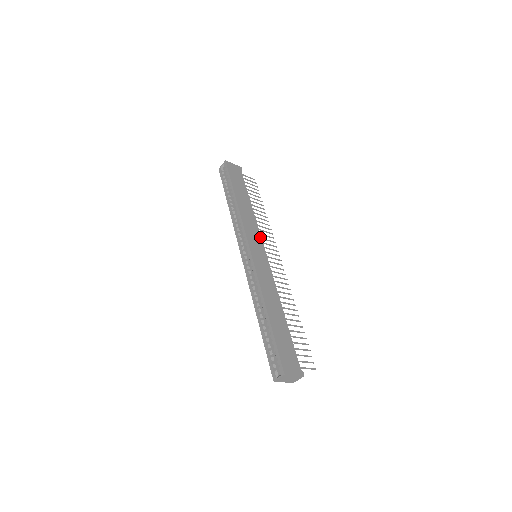
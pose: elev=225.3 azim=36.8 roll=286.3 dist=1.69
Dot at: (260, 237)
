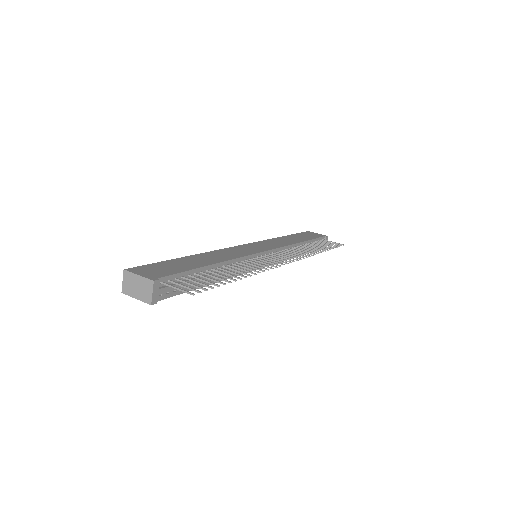
Dot at: (277, 247)
